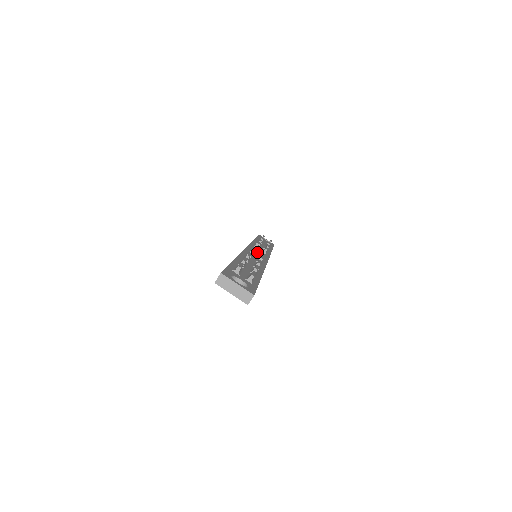
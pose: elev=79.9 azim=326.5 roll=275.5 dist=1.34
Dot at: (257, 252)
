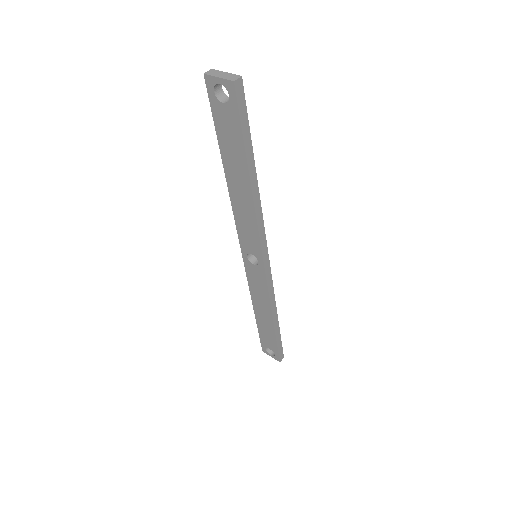
Dot at: occluded
